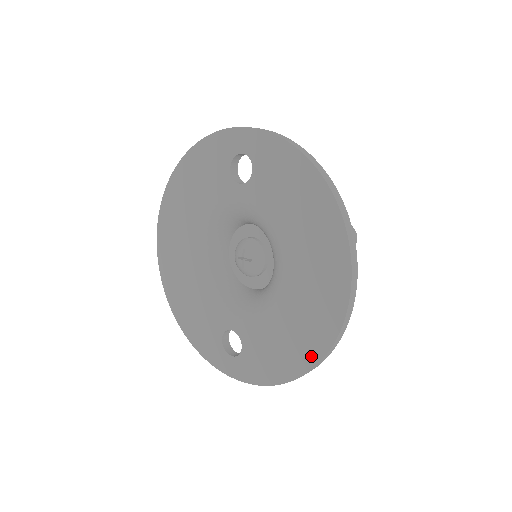
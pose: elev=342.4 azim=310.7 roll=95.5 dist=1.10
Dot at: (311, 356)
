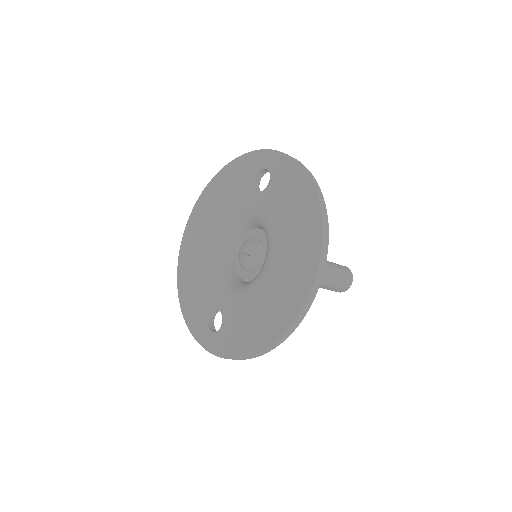
Dot at: (272, 335)
